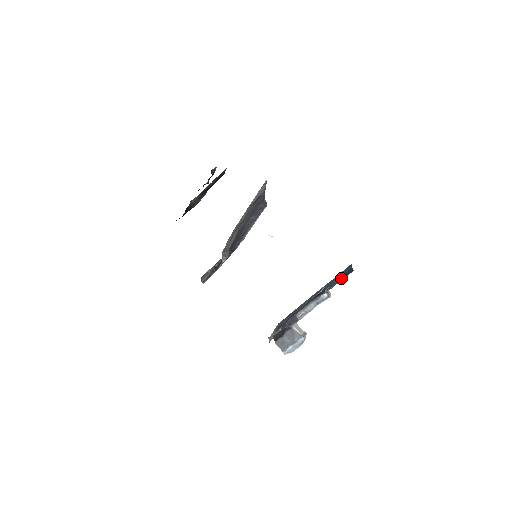
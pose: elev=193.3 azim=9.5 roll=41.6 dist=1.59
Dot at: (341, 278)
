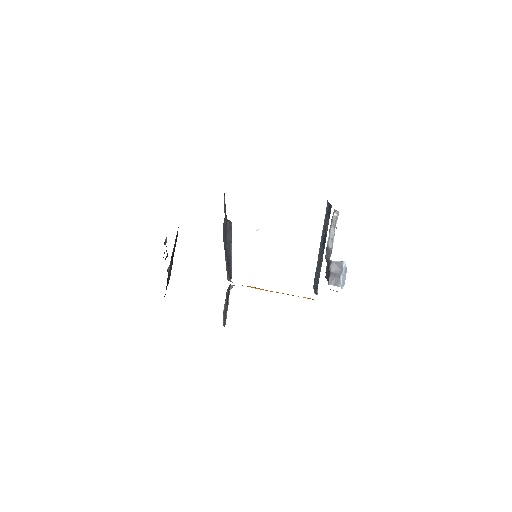
Dot at: (328, 217)
